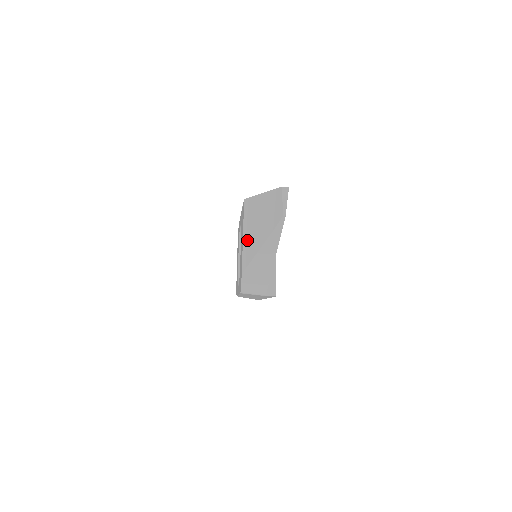
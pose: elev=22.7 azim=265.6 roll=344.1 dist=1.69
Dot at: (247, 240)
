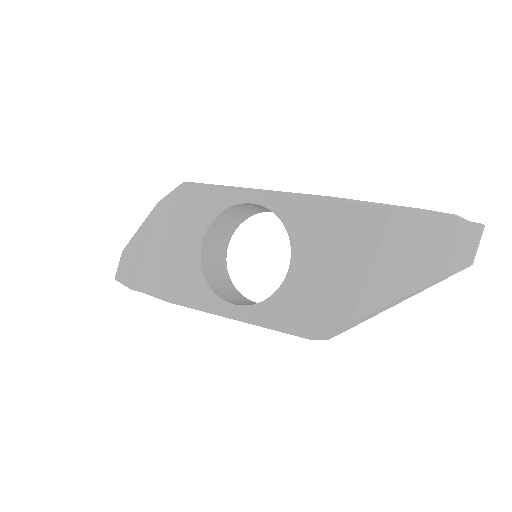
Dot at: (382, 273)
